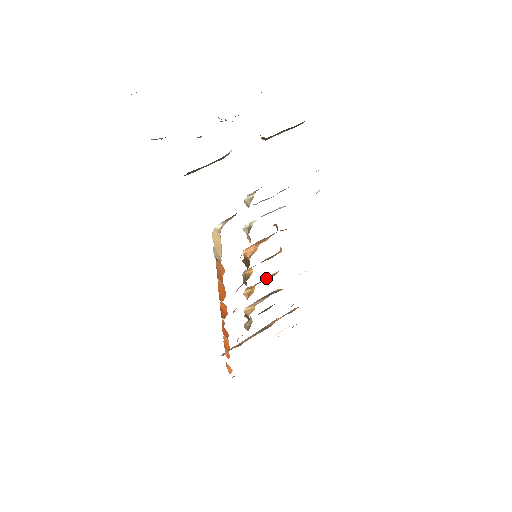
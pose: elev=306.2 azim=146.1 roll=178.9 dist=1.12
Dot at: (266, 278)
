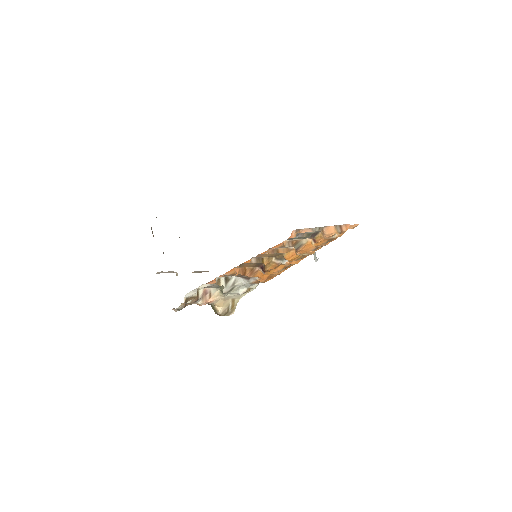
Dot at: (280, 250)
